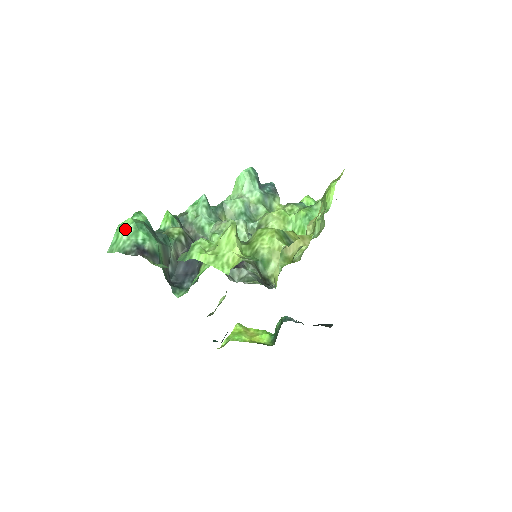
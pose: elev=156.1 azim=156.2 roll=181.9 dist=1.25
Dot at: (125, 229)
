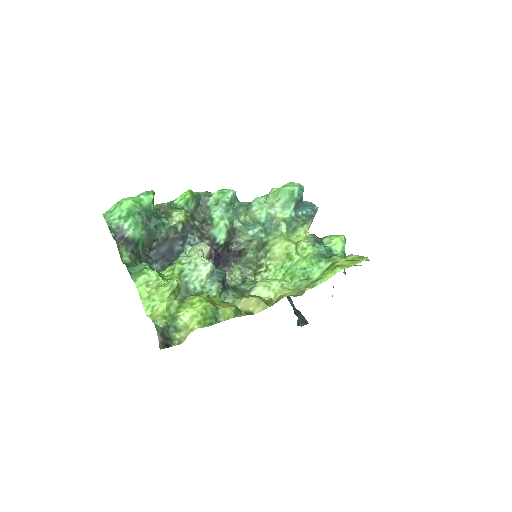
Dot at: (120, 210)
